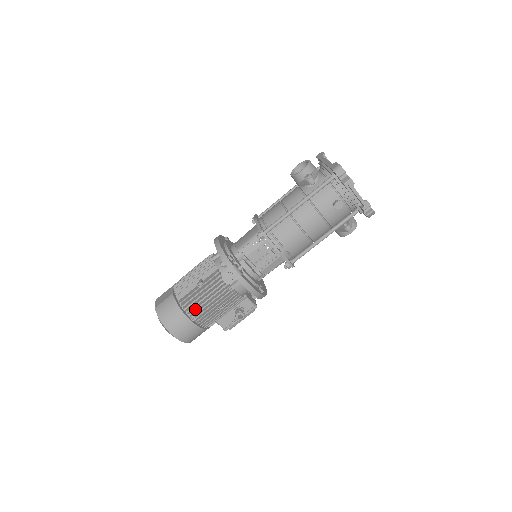
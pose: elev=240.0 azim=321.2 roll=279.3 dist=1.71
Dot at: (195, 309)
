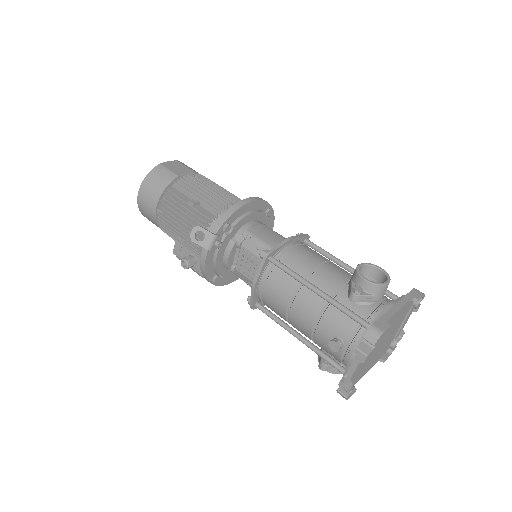
Dot at: (166, 210)
